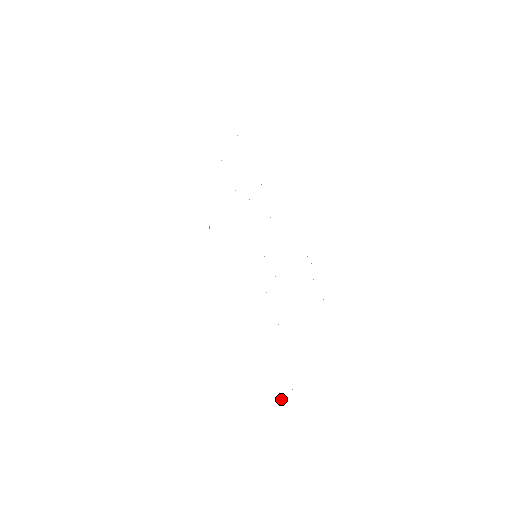
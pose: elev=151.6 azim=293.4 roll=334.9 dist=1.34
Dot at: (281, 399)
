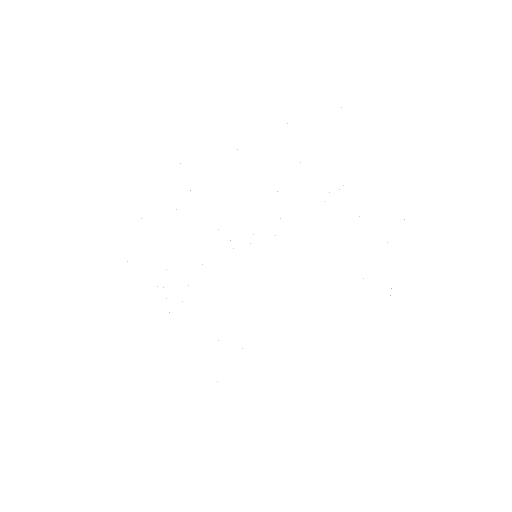
Dot at: occluded
